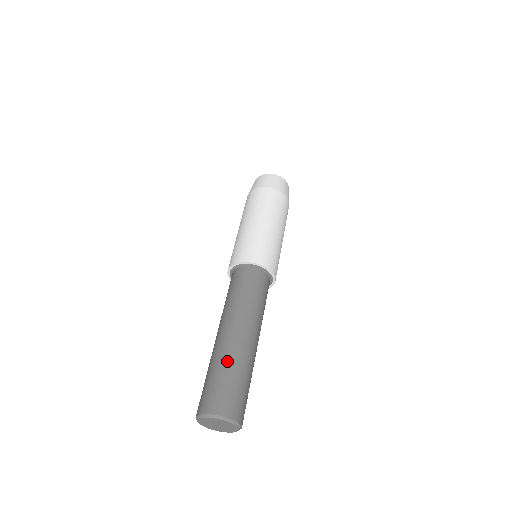
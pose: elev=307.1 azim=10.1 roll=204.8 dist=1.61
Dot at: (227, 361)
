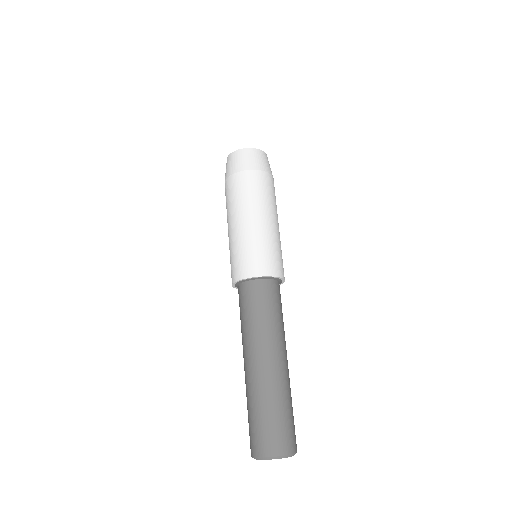
Dot at: (273, 396)
